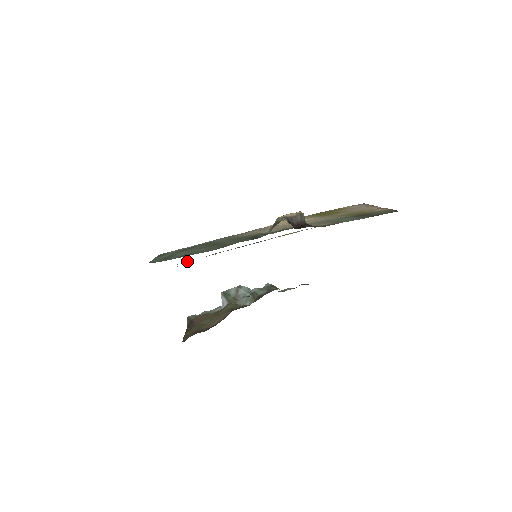
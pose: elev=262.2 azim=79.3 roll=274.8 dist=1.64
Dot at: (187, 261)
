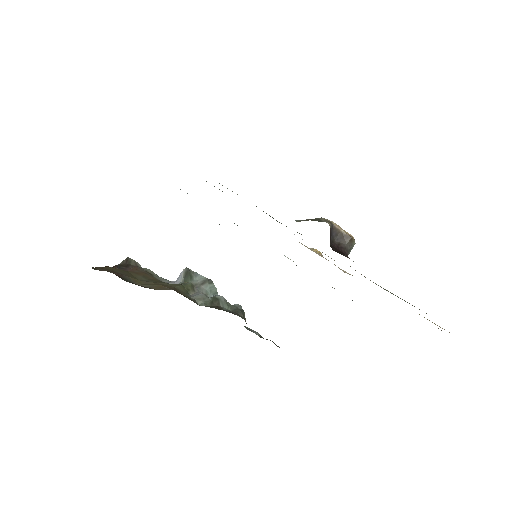
Dot at: occluded
